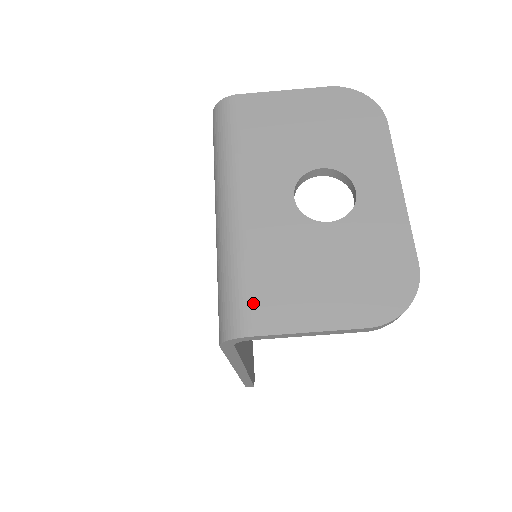
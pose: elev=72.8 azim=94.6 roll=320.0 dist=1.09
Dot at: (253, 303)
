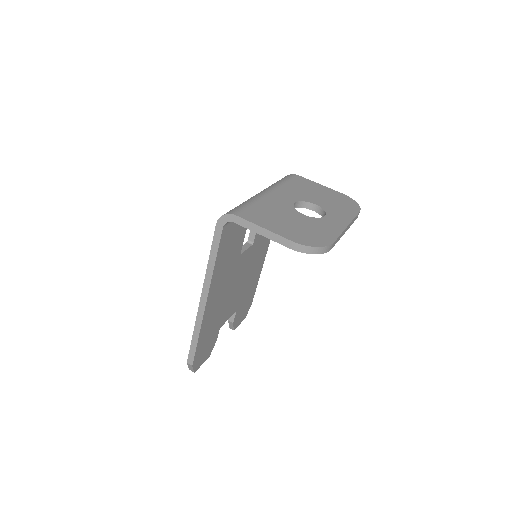
Dot at: (246, 210)
